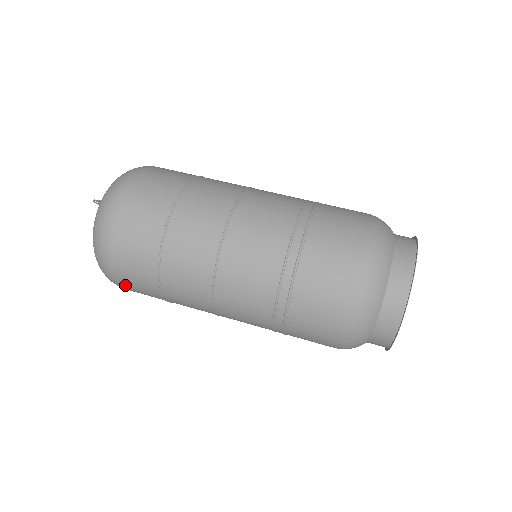
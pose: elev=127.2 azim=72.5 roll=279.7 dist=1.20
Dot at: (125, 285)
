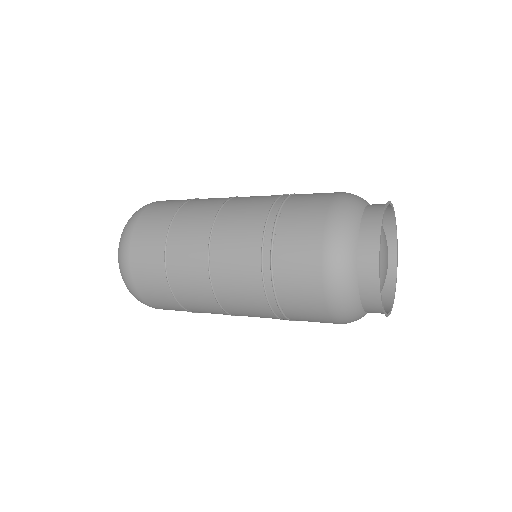
Dot at: (145, 296)
